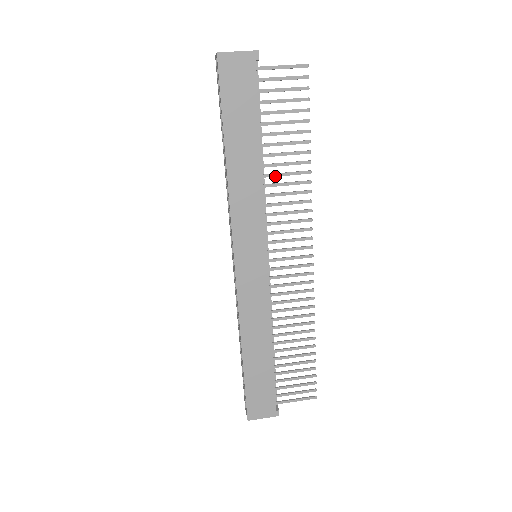
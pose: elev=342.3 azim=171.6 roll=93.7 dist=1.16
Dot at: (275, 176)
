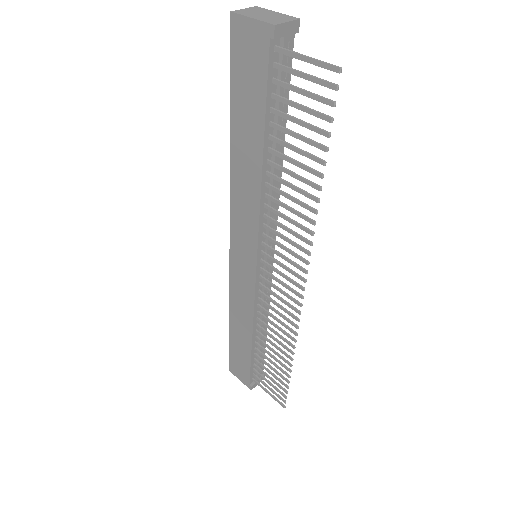
Dot at: (278, 192)
